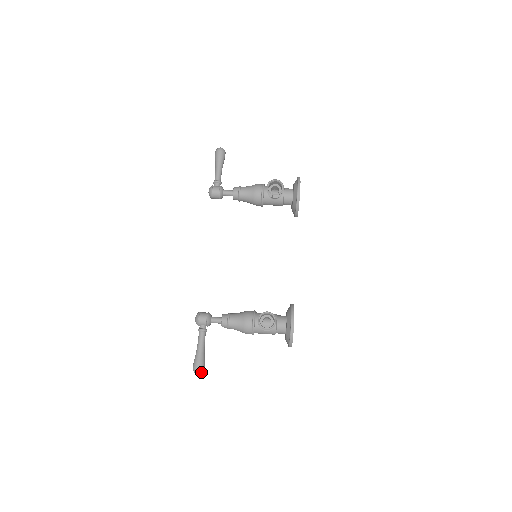
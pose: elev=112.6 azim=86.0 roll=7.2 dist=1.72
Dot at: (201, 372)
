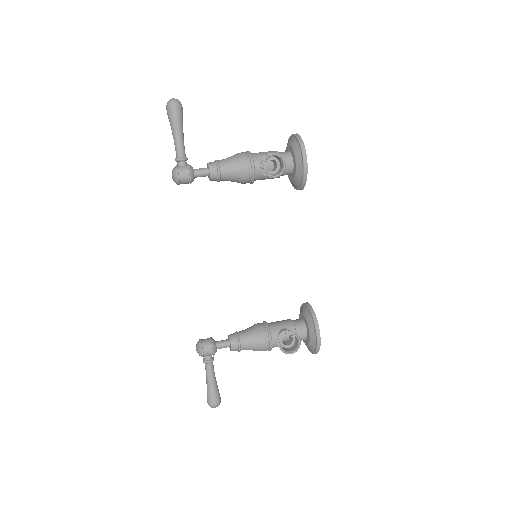
Dot at: (218, 405)
